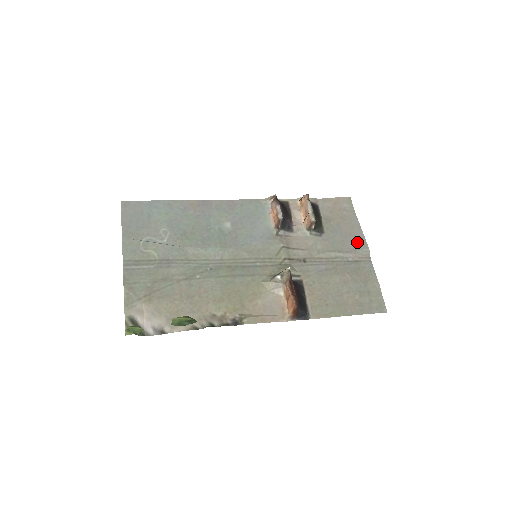
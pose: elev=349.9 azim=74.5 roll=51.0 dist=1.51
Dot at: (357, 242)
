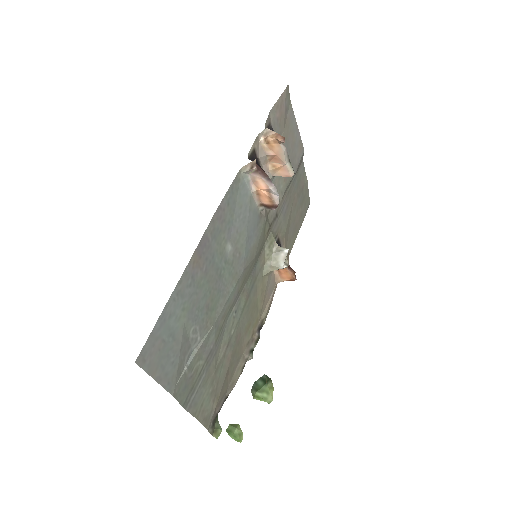
Dot at: (299, 151)
